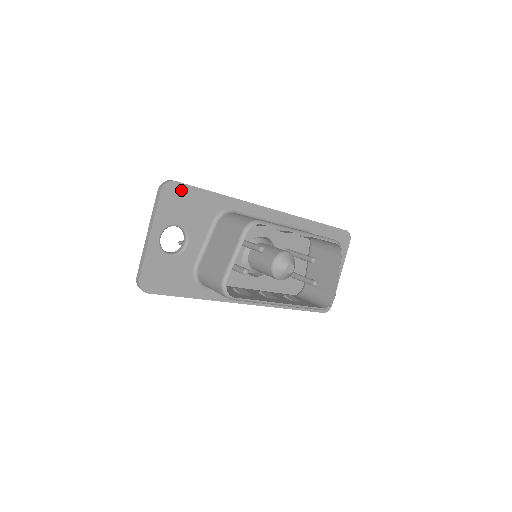
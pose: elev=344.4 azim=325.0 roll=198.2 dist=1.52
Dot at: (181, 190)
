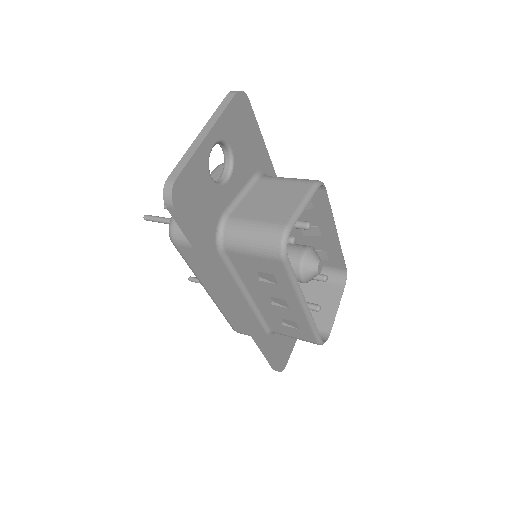
Dot at: (248, 113)
